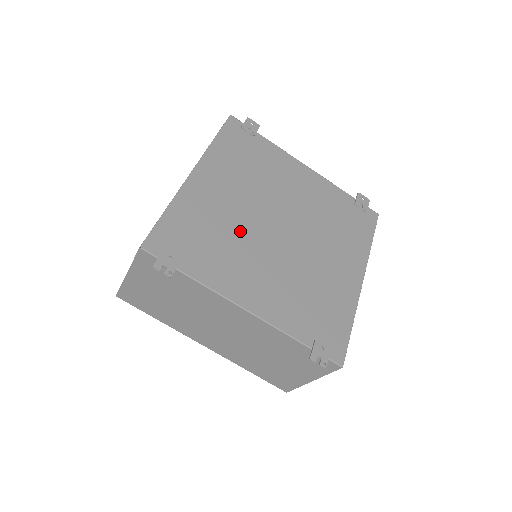
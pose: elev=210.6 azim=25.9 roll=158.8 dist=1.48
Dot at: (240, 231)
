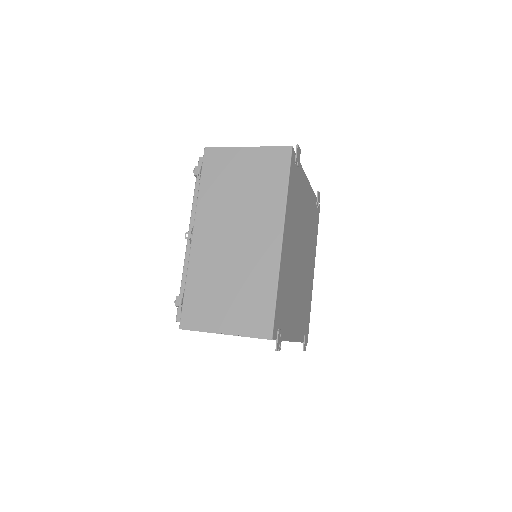
Dot at: (293, 279)
